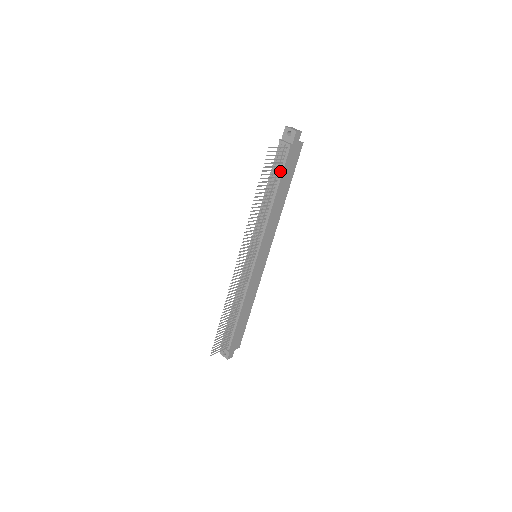
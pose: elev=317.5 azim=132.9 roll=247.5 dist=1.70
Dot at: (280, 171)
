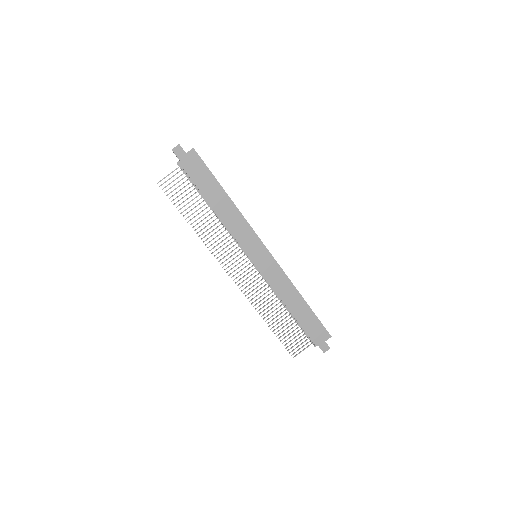
Dot at: (195, 185)
